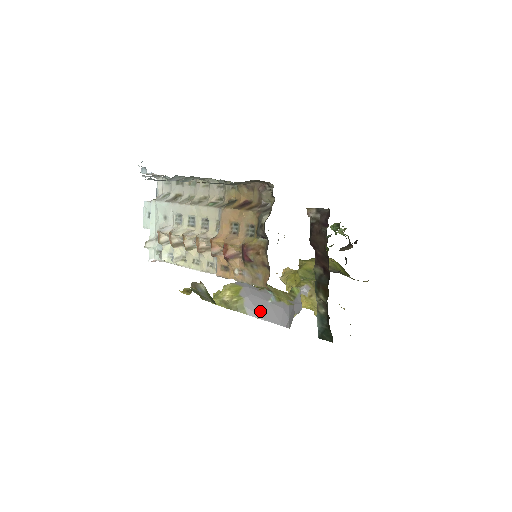
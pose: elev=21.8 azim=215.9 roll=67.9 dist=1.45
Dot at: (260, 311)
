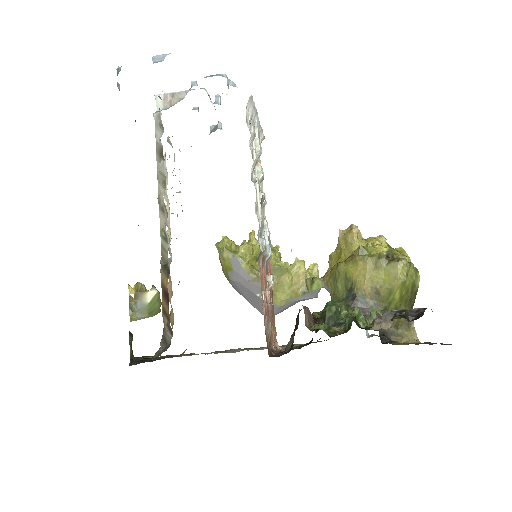
Dot at: (245, 295)
